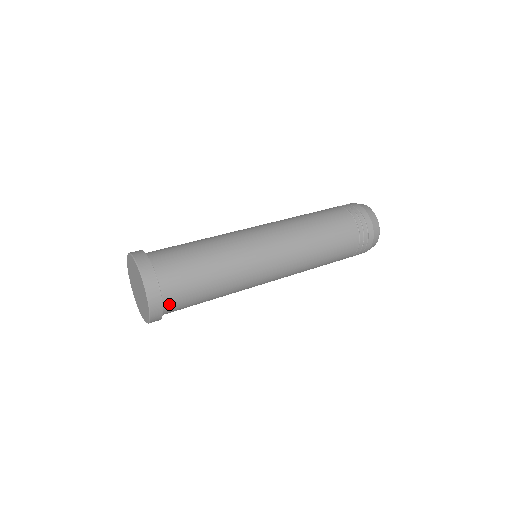
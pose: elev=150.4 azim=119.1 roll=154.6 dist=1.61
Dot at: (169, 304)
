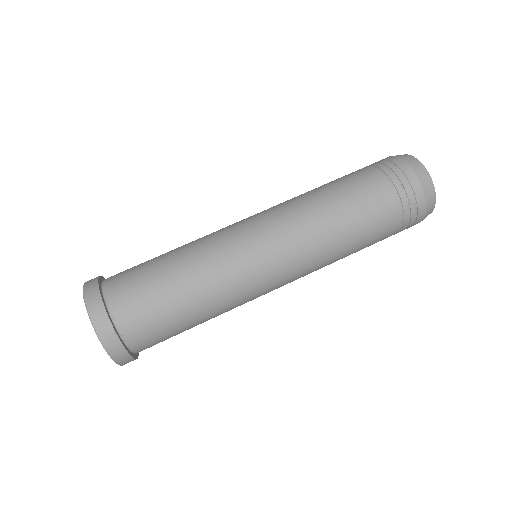
Dot at: (131, 334)
